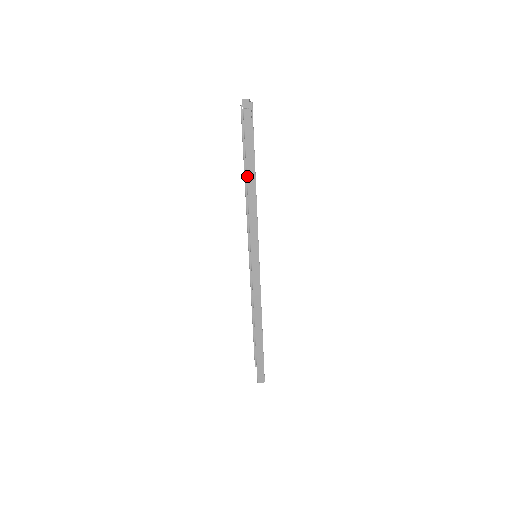
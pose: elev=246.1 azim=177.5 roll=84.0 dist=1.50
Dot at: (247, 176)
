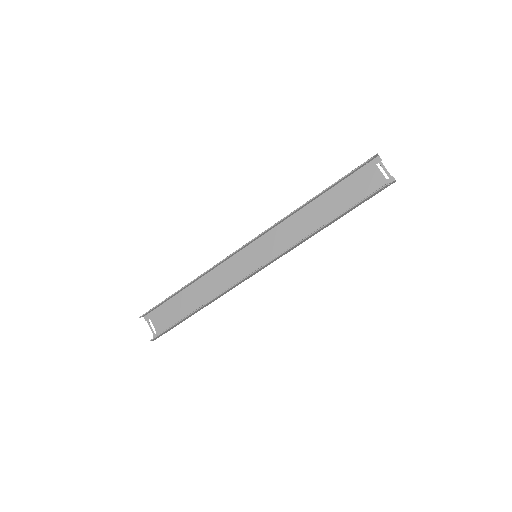
Dot at: (335, 219)
